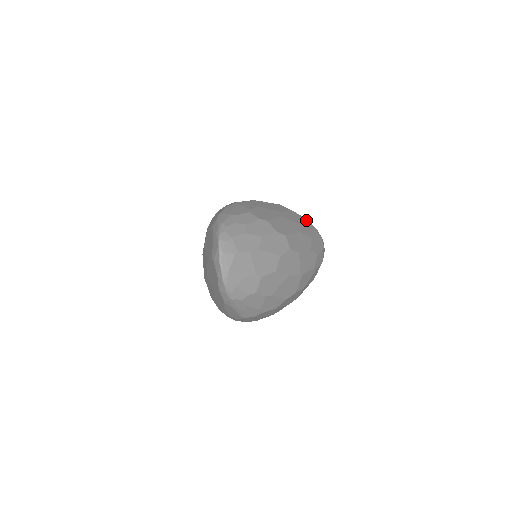
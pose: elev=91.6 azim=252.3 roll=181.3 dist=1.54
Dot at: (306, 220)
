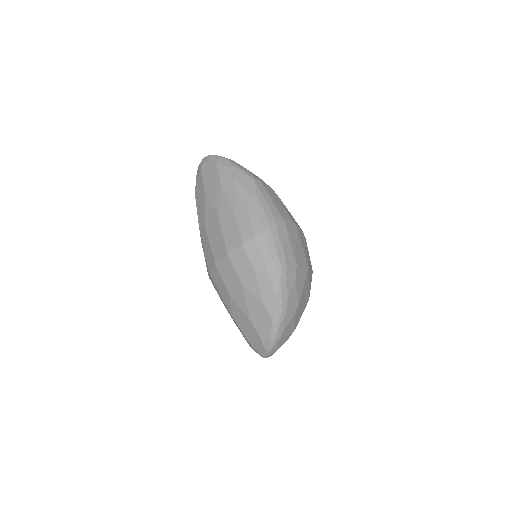
Dot at: occluded
